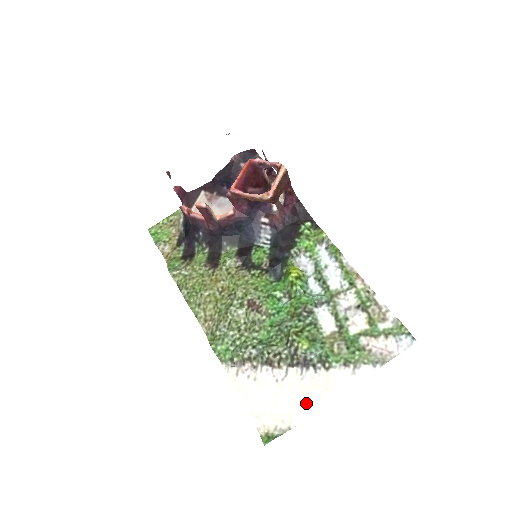
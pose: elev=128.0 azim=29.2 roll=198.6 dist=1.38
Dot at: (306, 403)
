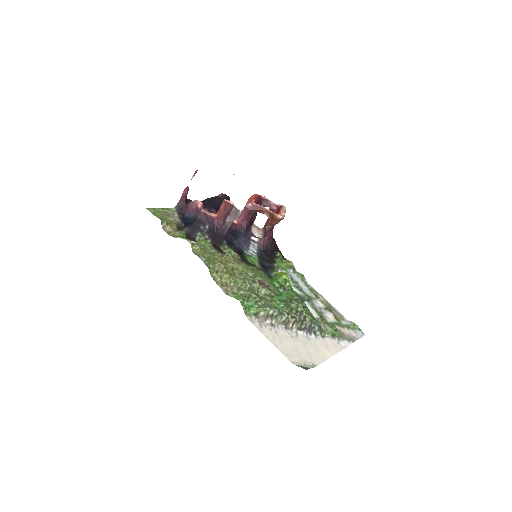
Dot at: (318, 353)
